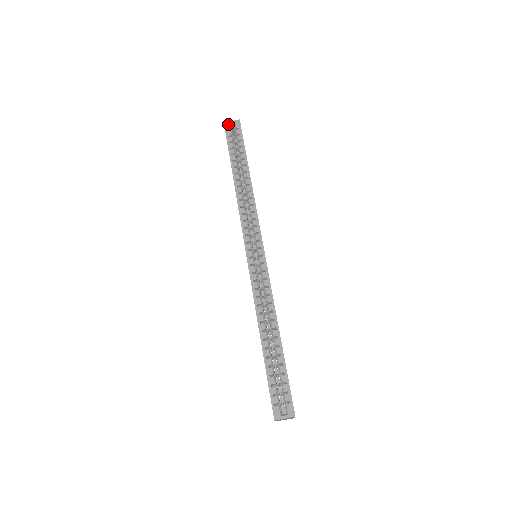
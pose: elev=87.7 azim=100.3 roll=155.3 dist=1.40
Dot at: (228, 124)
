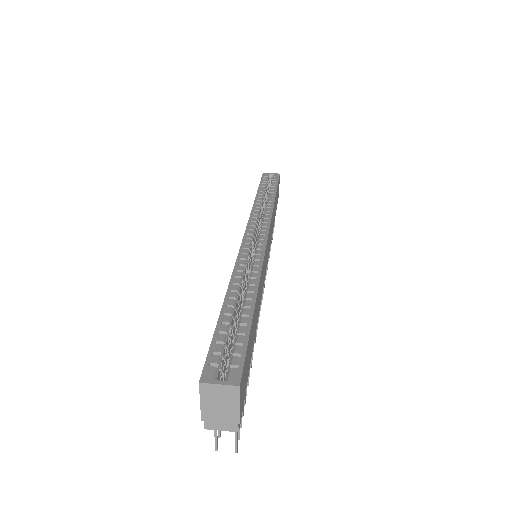
Dot at: (267, 174)
